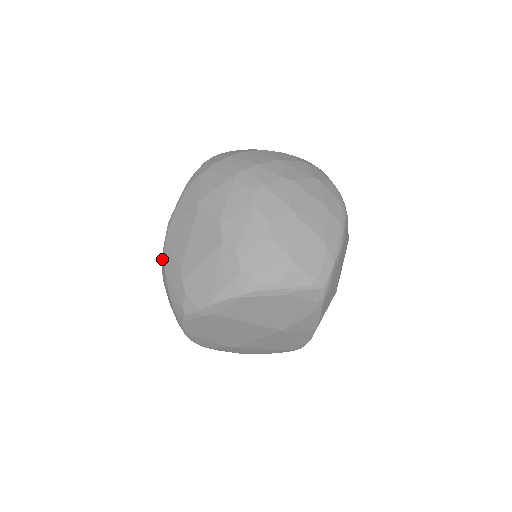
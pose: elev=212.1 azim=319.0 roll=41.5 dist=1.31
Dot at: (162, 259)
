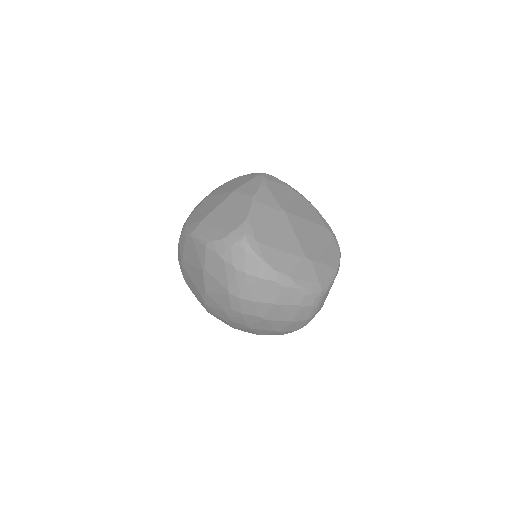
Dot at: (182, 230)
